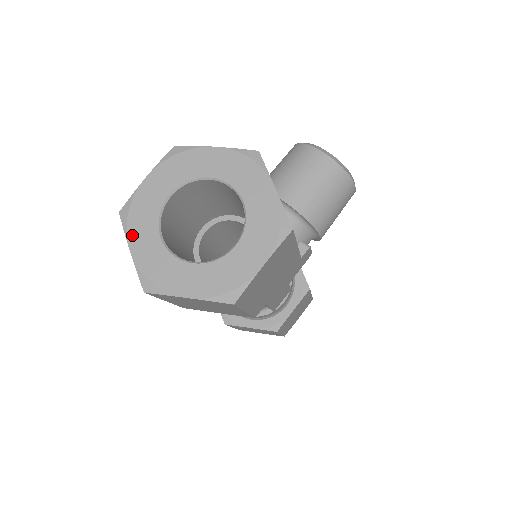
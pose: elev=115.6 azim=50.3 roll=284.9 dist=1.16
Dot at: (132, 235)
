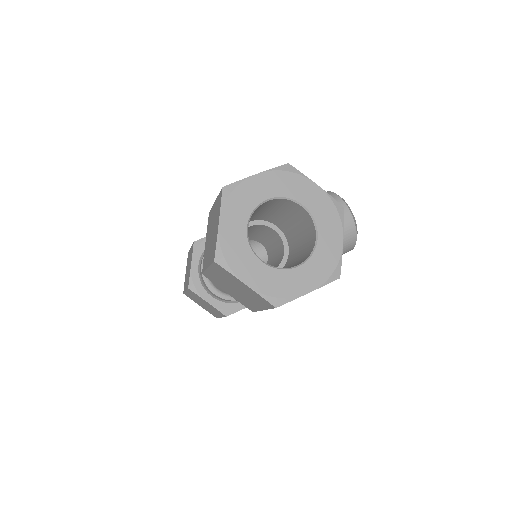
Dot at: (226, 212)
